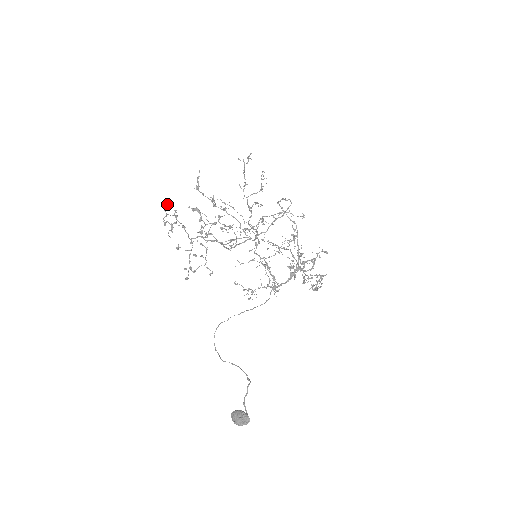
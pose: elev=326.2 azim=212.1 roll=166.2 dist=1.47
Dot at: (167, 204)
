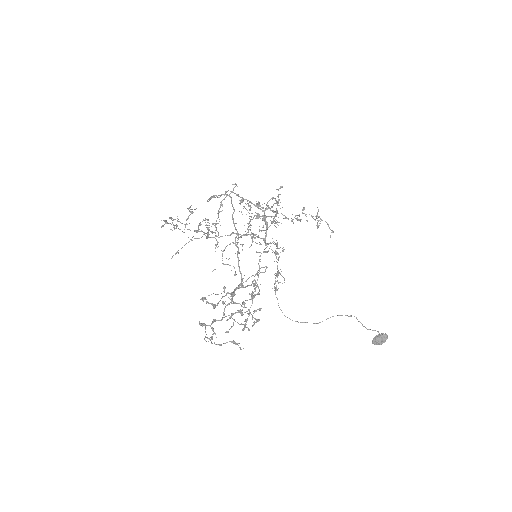
Dot at: occluded
